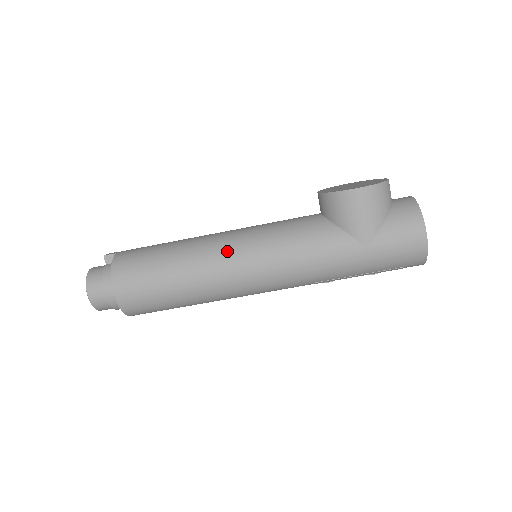
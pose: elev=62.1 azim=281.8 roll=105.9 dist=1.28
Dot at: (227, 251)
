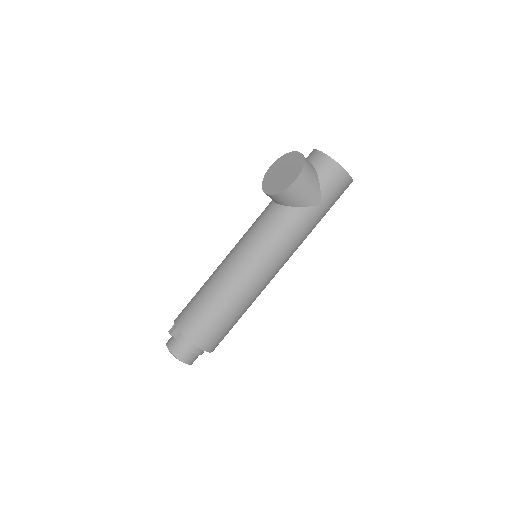
Dot at: (246, 273)
